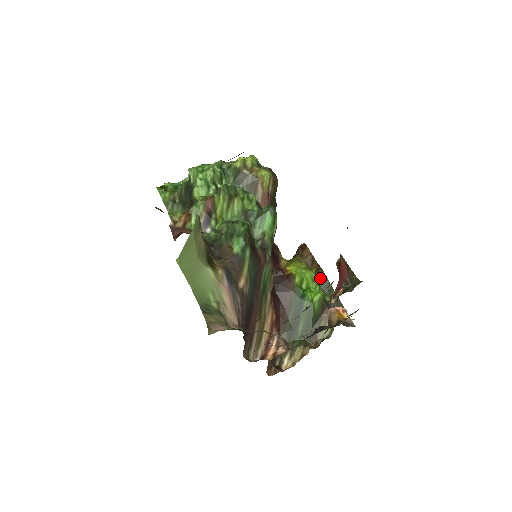
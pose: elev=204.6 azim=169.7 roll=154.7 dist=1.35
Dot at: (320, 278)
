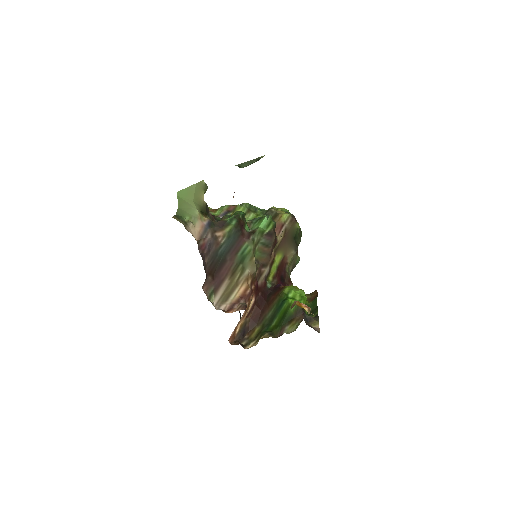
Dot at: (312, 303)
